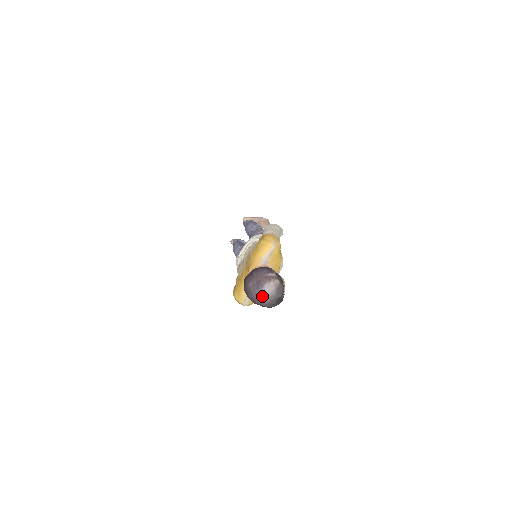
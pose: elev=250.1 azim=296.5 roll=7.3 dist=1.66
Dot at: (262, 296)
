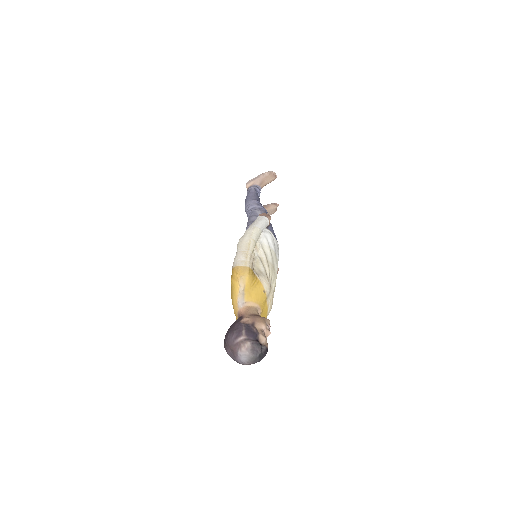
Dot at: (242, 362)
